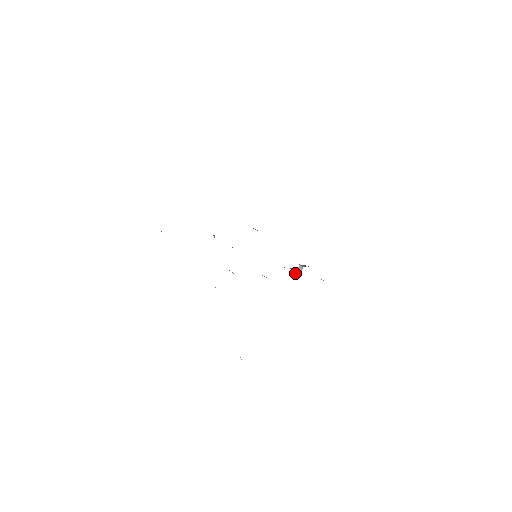
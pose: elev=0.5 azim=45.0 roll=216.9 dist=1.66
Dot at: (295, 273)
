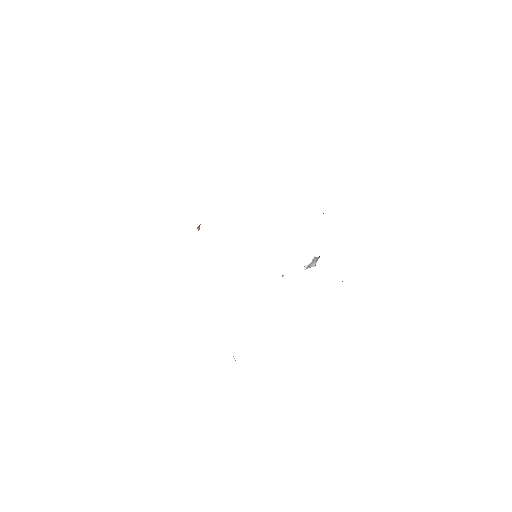
Dot at: (308, 264)
